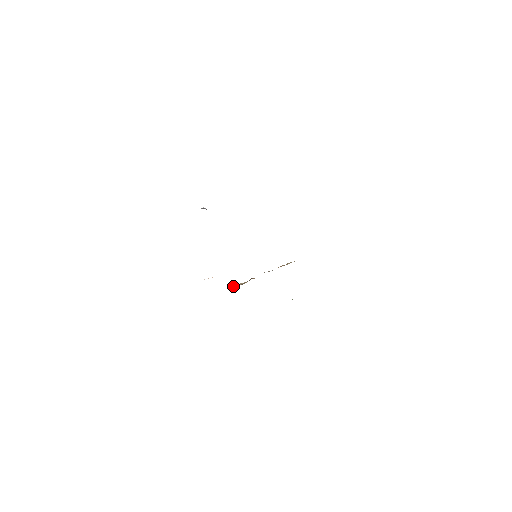
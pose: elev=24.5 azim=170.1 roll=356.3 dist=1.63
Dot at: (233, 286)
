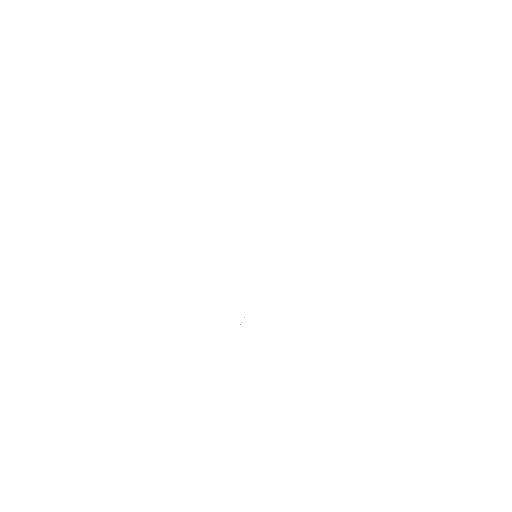
Dot at: occluded
